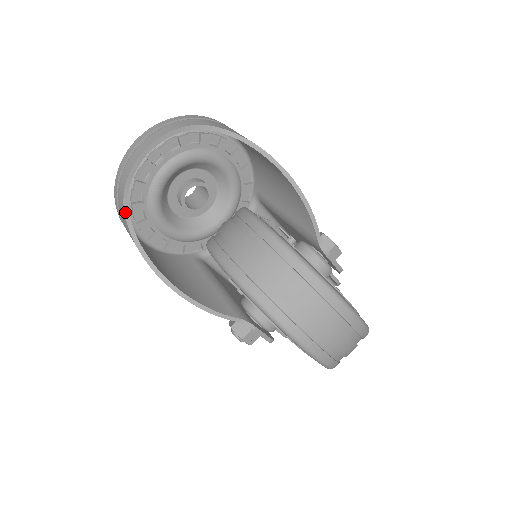
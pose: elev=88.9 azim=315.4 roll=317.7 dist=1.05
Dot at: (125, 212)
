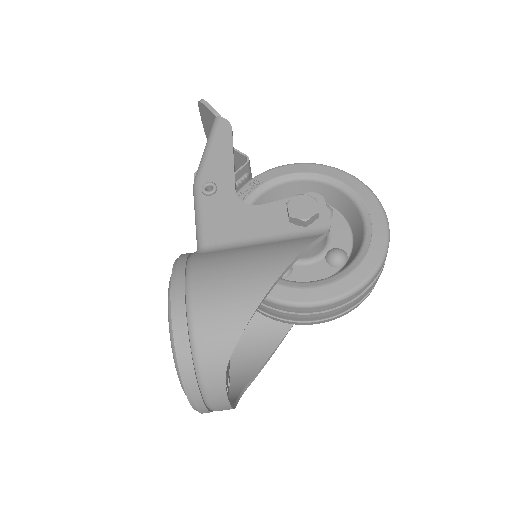
Dot at: occluded
